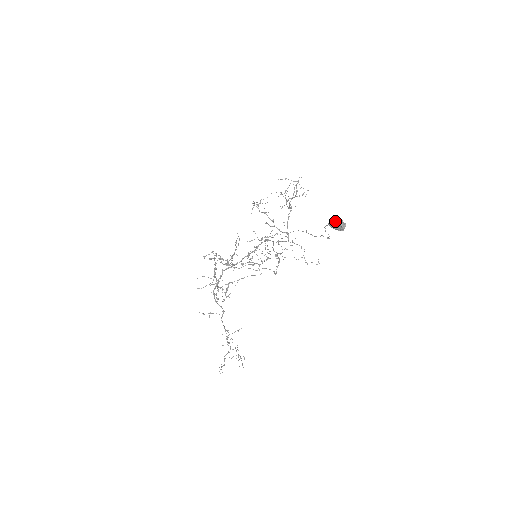
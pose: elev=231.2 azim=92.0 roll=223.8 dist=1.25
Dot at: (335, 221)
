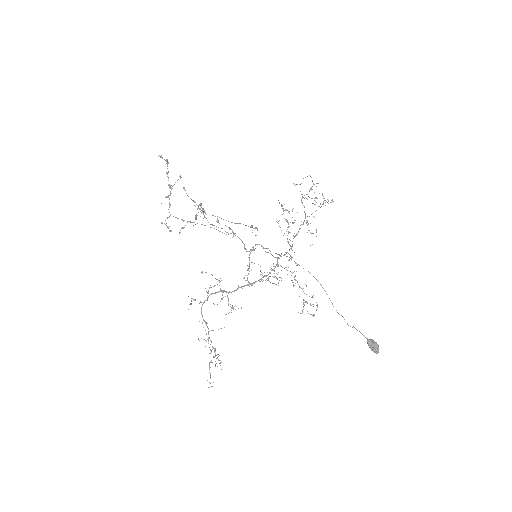
Dot at: (375, 344)
